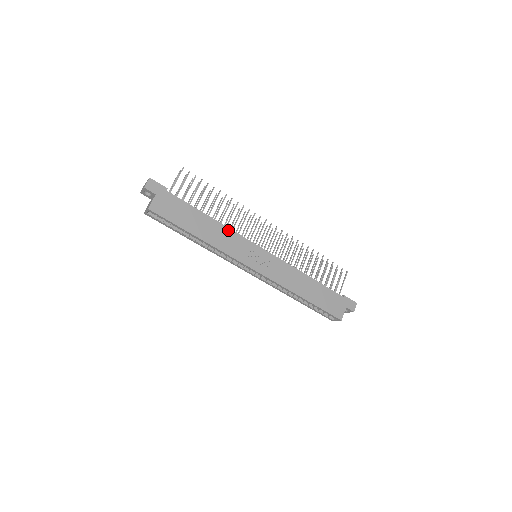
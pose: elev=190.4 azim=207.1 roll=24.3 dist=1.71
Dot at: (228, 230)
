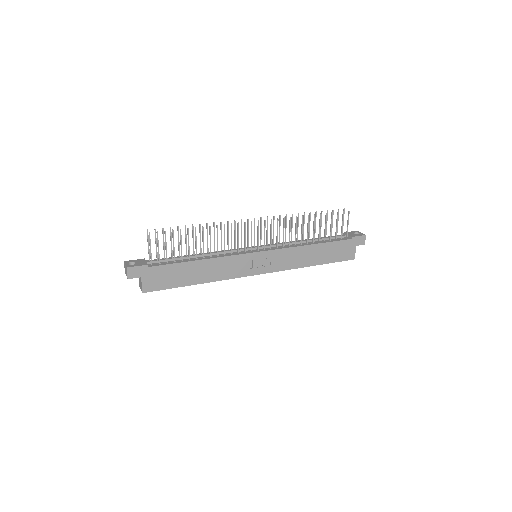
Dot at: (221, 259)
